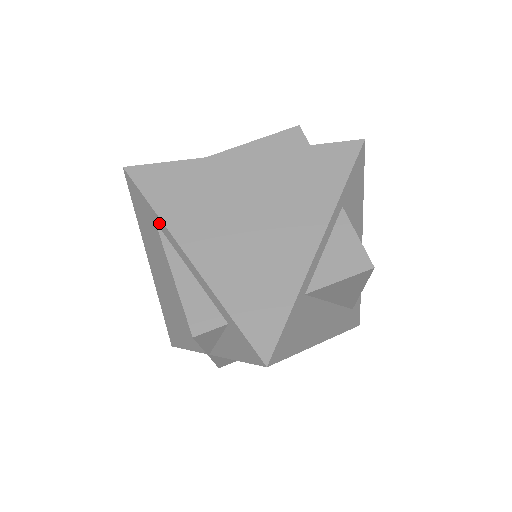
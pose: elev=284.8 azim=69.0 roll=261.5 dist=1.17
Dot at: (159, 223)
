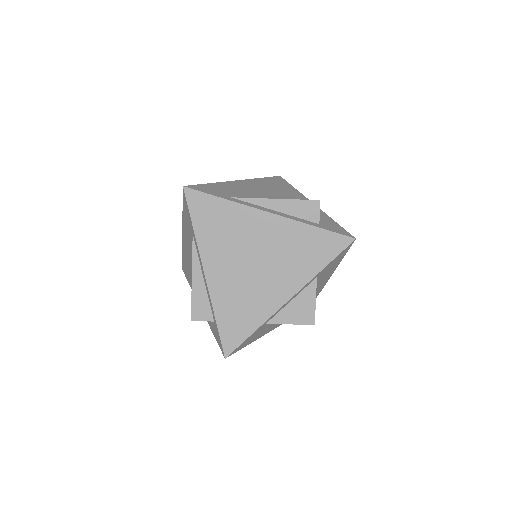
Dot at: (195, 239)
